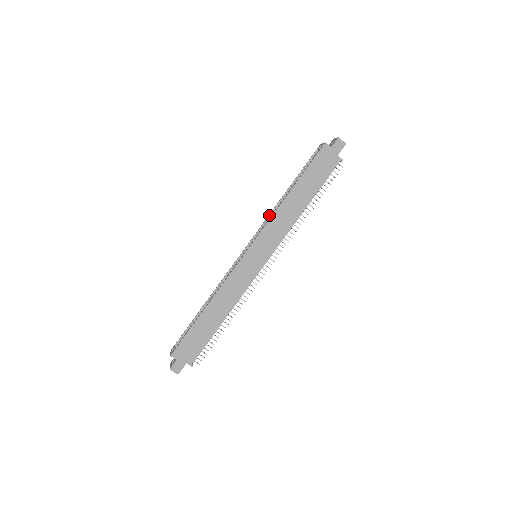
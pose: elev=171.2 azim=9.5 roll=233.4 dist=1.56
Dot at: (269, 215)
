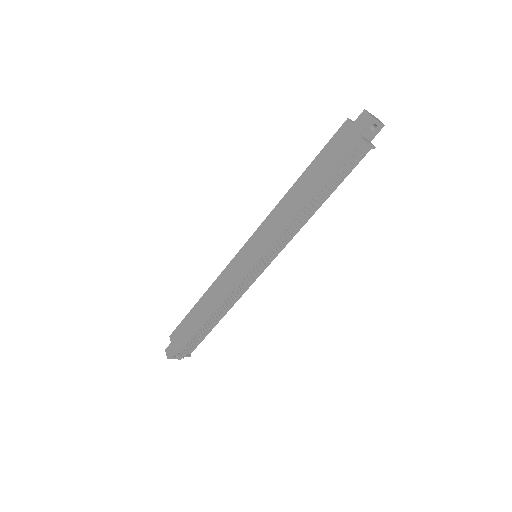
Dot at: occluded
